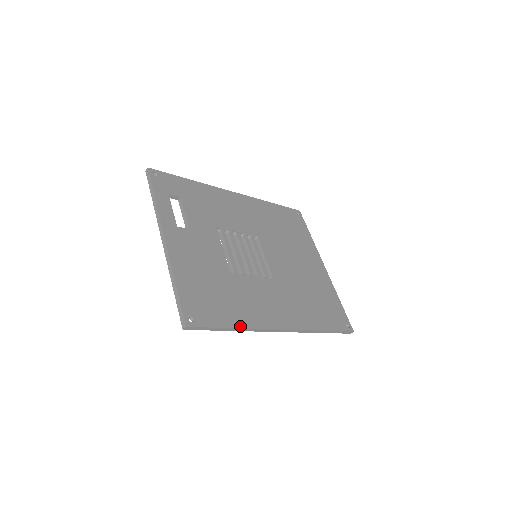
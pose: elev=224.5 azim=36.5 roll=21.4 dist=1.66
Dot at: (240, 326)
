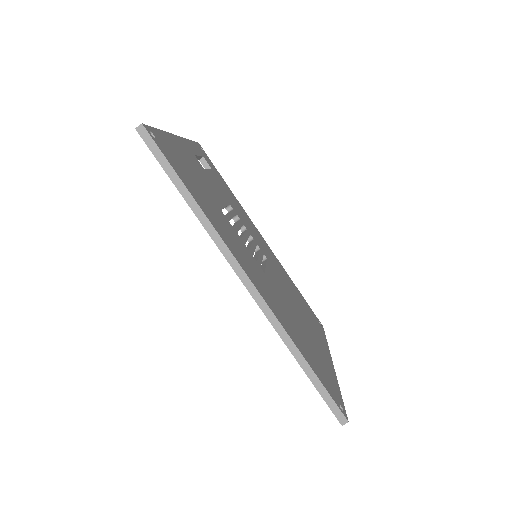
Dot at: (200, 206)
